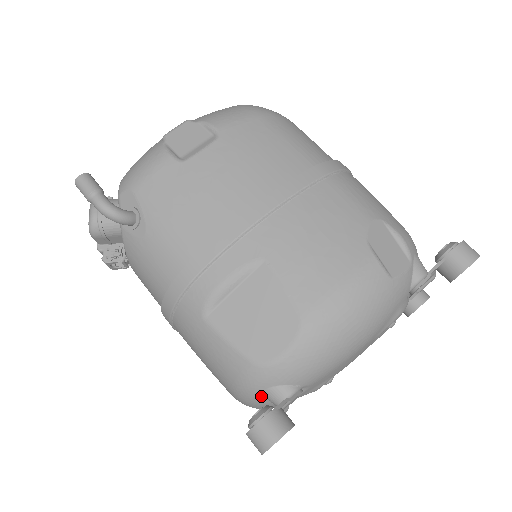
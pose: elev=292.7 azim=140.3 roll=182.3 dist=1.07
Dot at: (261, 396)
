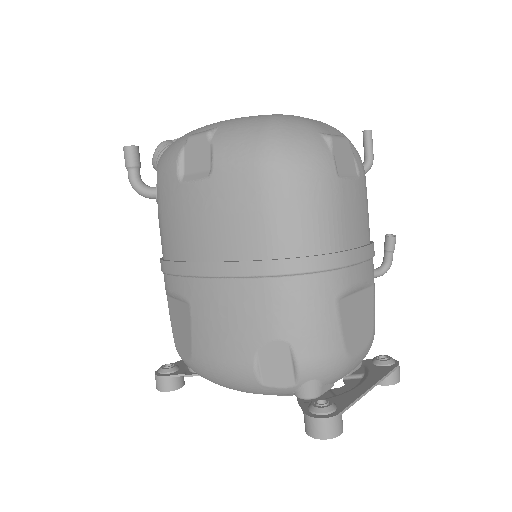
Dot at: occluded
